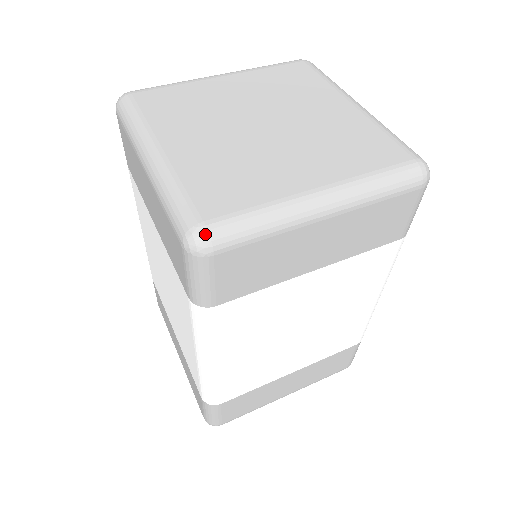
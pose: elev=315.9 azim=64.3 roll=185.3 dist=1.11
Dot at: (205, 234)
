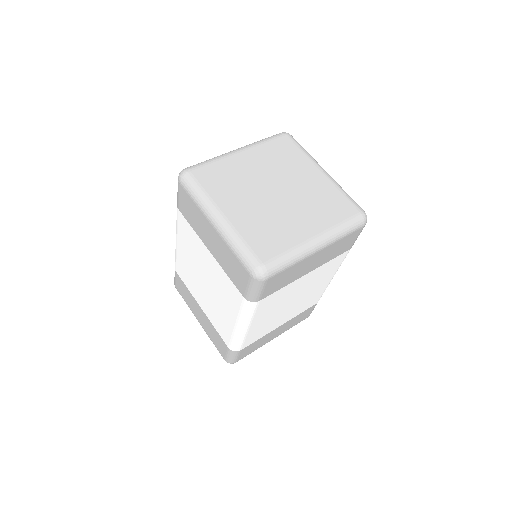
Dot at: (265, 270)
